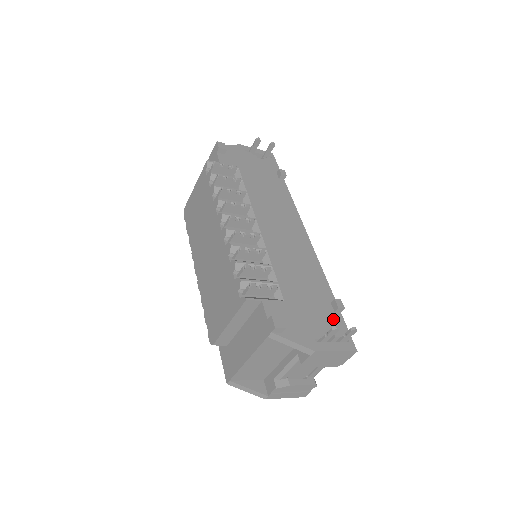
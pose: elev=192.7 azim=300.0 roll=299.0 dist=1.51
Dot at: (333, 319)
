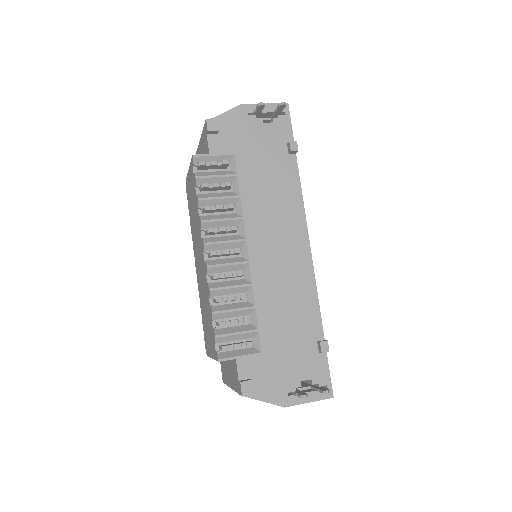
Dot at: (315, 363)
